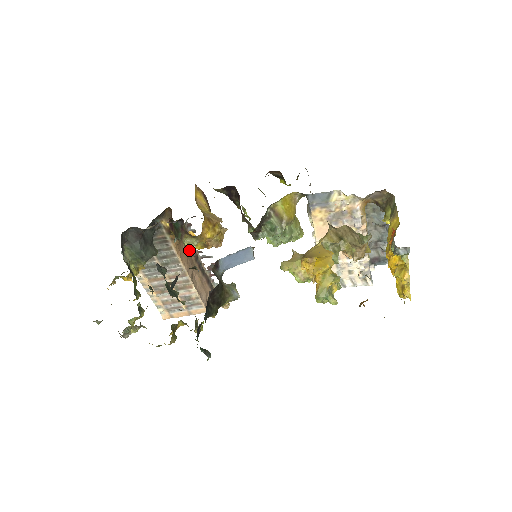
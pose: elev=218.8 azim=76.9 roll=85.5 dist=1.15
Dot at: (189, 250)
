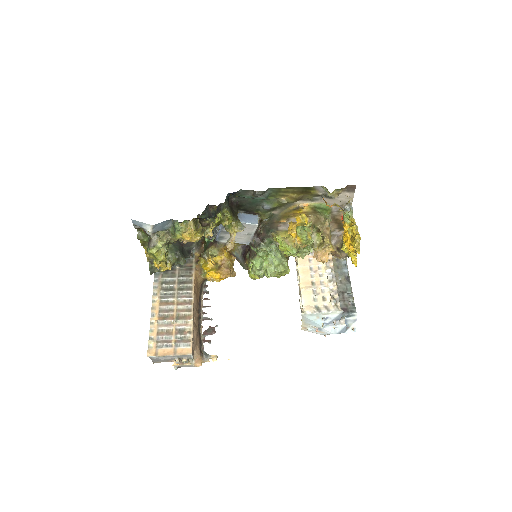
Dot at: (198, 304)
